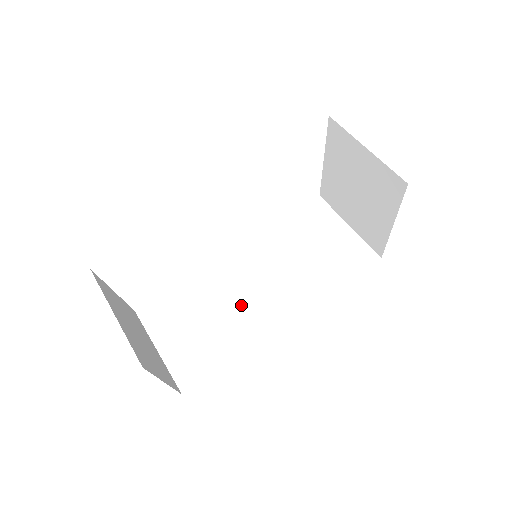
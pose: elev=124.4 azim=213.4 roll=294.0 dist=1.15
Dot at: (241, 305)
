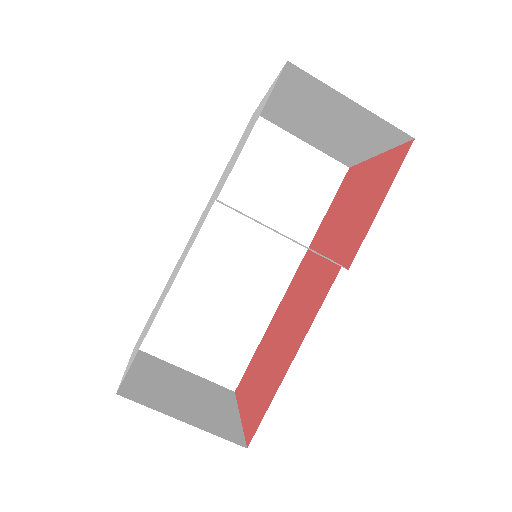
Dot at: (240, 285)
